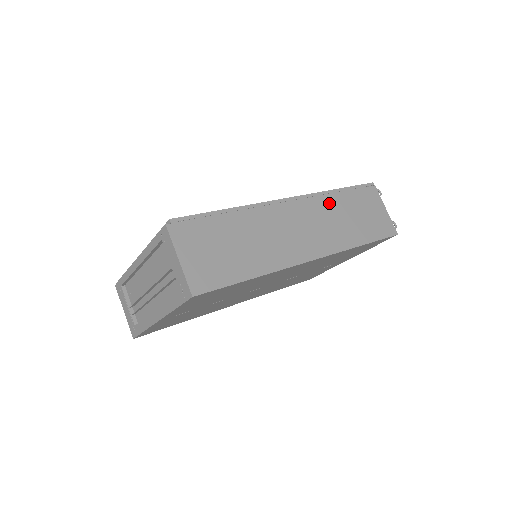
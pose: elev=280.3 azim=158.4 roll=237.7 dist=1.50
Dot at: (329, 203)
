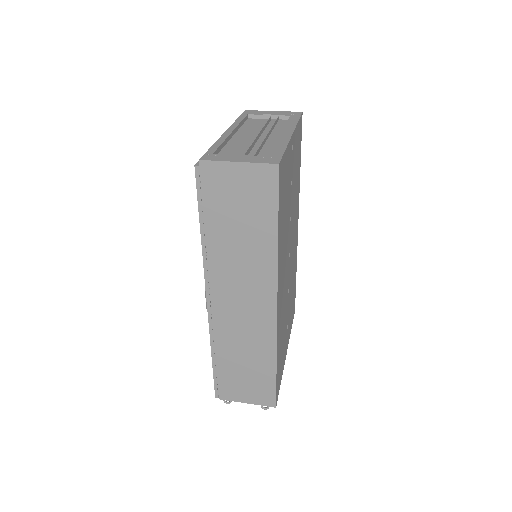
Dot at: occluded
